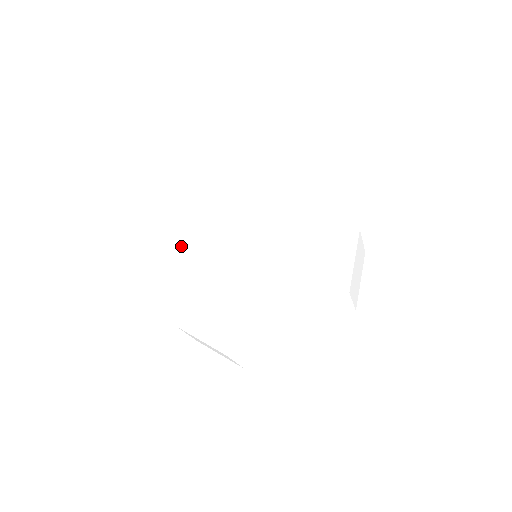
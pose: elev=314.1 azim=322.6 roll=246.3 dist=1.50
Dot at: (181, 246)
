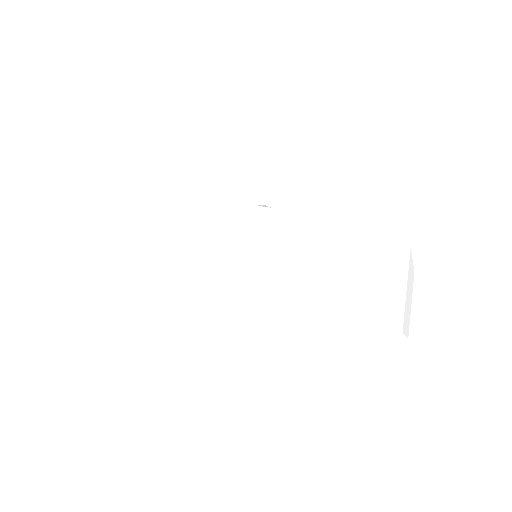
Dot at: occluded
